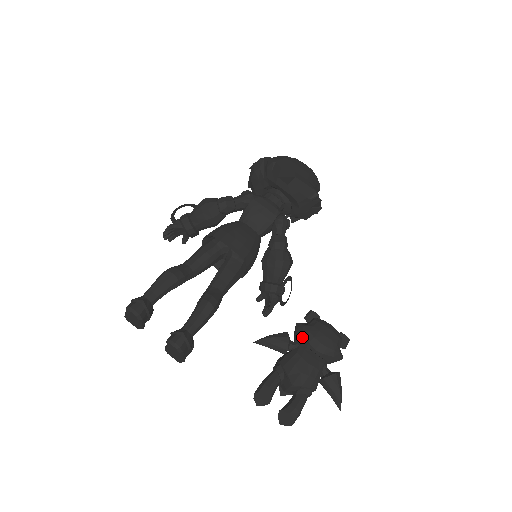
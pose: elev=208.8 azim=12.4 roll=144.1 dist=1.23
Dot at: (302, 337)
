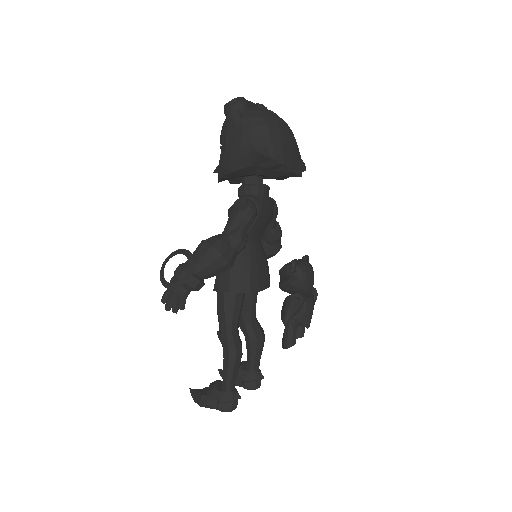
Dot at: (300, 290)
